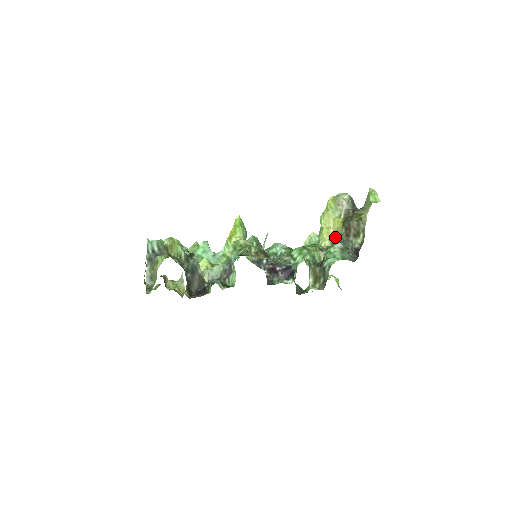
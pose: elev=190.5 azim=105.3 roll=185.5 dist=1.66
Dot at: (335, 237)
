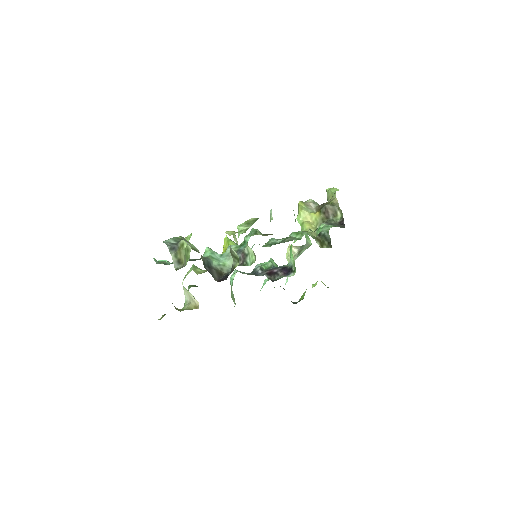
Dot at: (317, 225)
